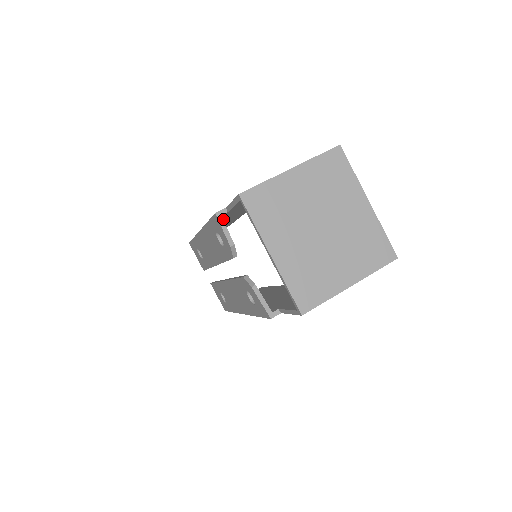
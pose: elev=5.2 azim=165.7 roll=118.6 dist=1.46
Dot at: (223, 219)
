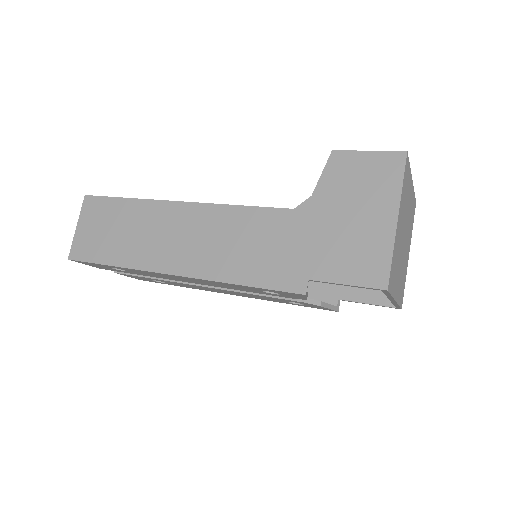
Dot at: (239, 262)
